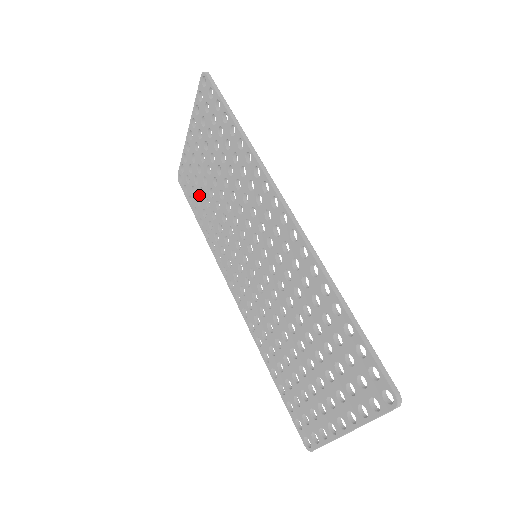
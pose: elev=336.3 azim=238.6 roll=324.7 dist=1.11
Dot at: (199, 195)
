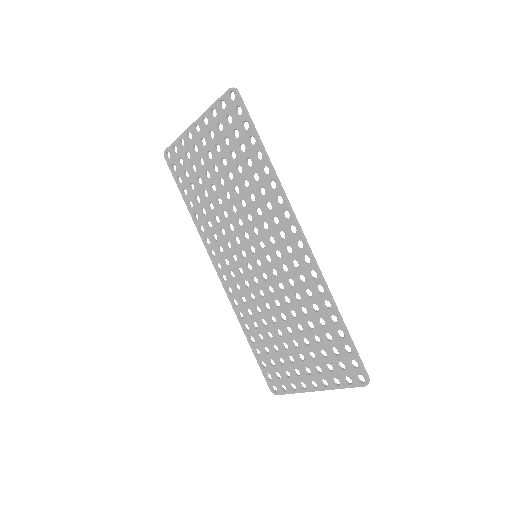
Dot at: (194, 182)
